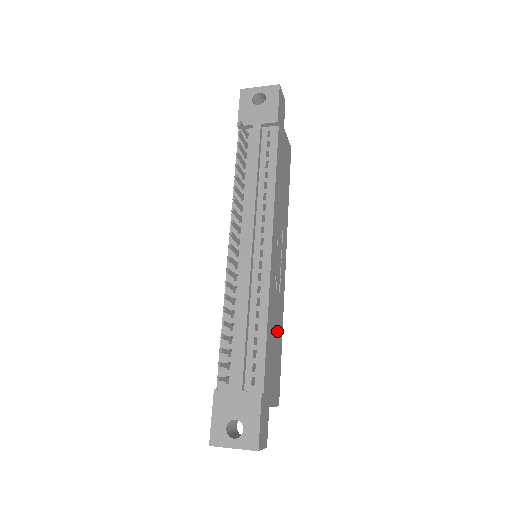
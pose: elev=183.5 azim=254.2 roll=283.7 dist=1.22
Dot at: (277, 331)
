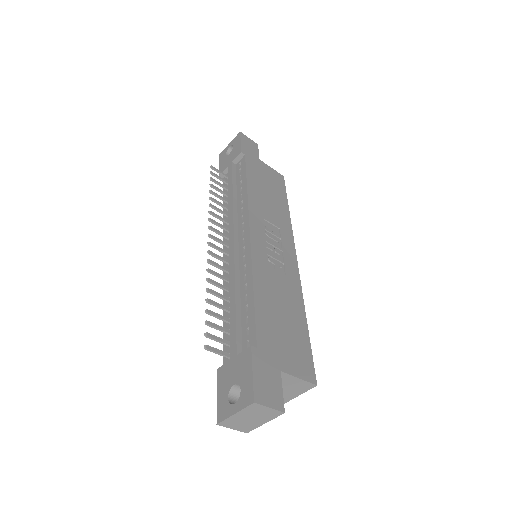
Dot at: (288, 307)
